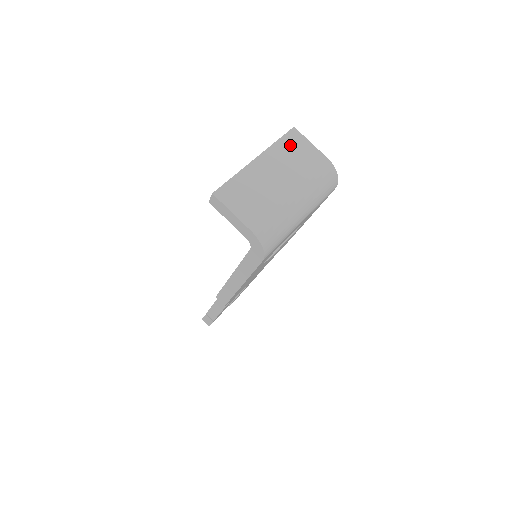
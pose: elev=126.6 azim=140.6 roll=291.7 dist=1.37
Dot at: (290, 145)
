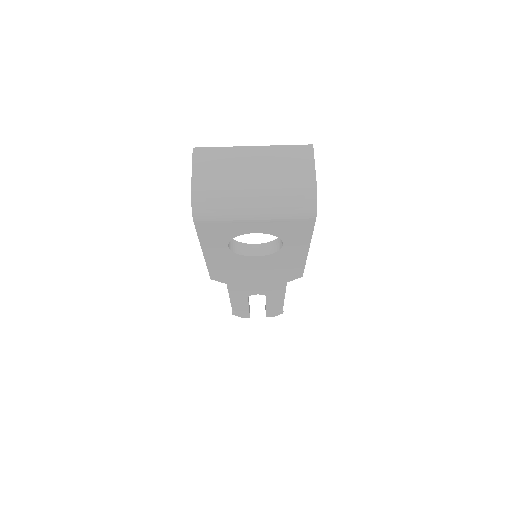
Dot at: (293, 155)
